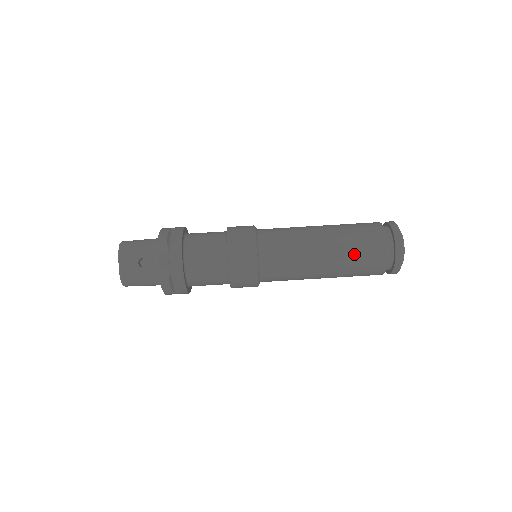
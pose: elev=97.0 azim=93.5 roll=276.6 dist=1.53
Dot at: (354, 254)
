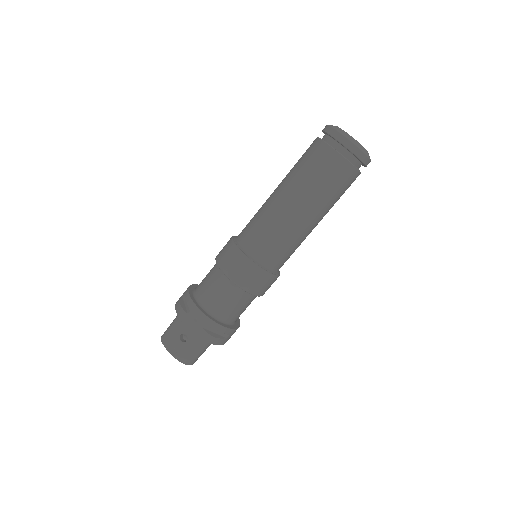
Dot at: (315, 183)
